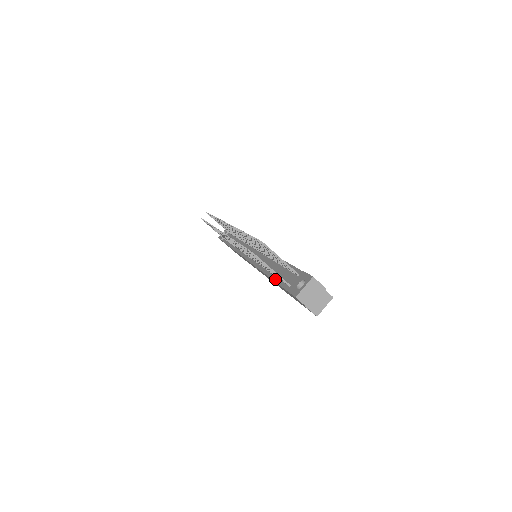
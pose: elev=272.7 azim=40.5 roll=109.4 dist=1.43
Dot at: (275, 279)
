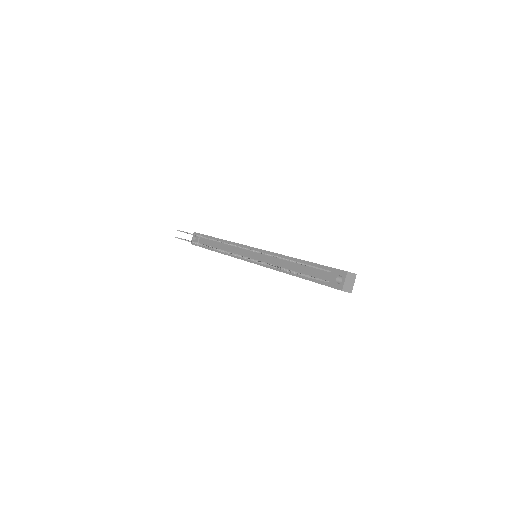
Dot at: (304, 277)
